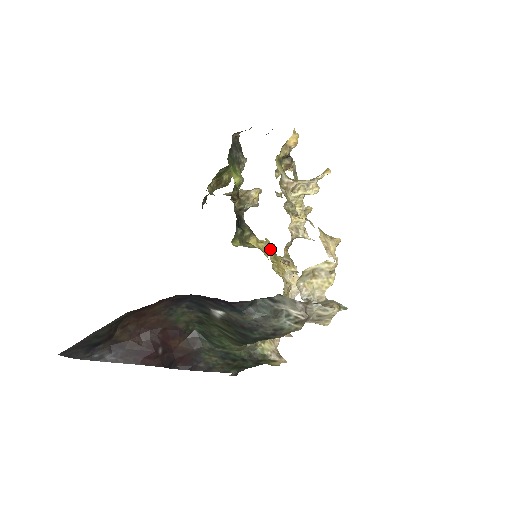
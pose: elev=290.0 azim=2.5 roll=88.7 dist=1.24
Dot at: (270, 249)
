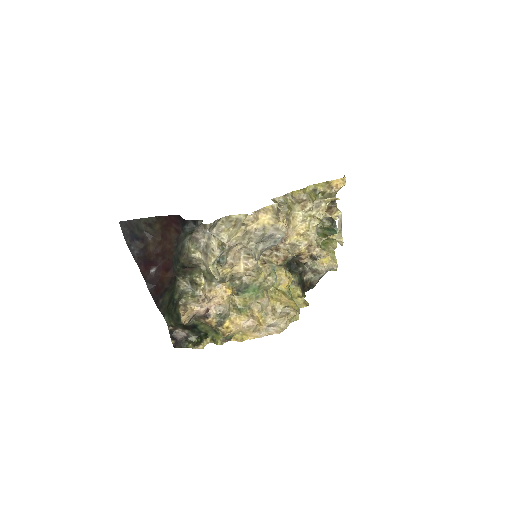
Dot at: (278, 270)
